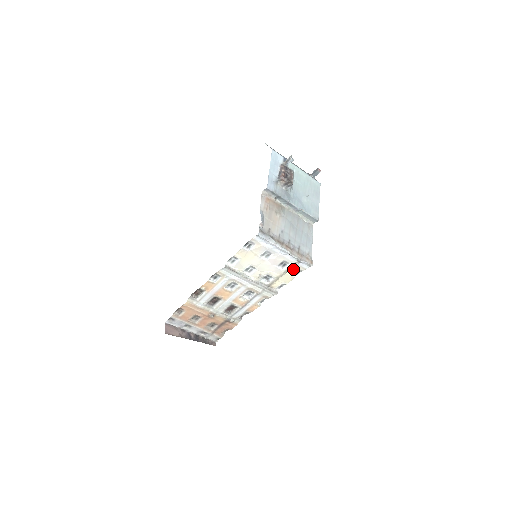
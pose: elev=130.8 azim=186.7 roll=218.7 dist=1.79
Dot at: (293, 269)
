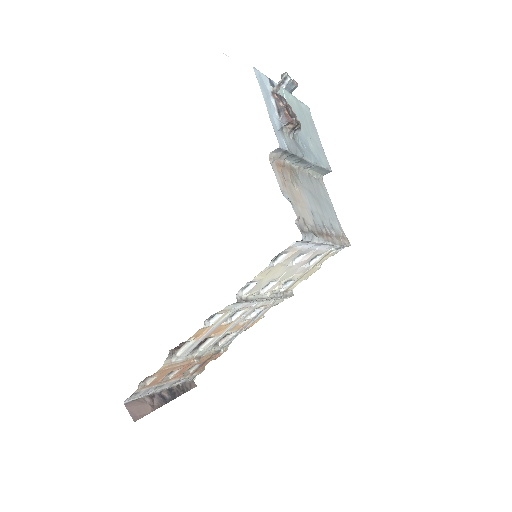
Dot at: (323, 259)
